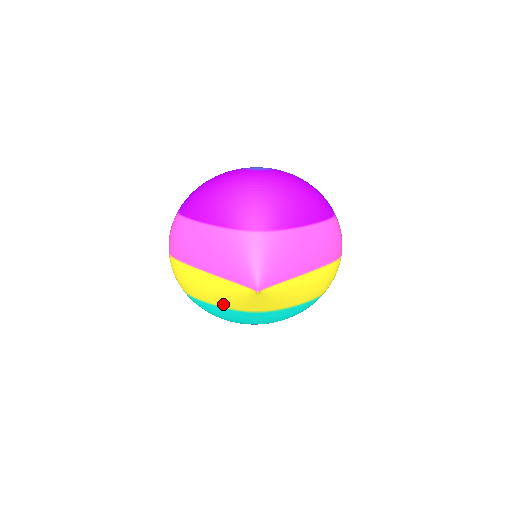
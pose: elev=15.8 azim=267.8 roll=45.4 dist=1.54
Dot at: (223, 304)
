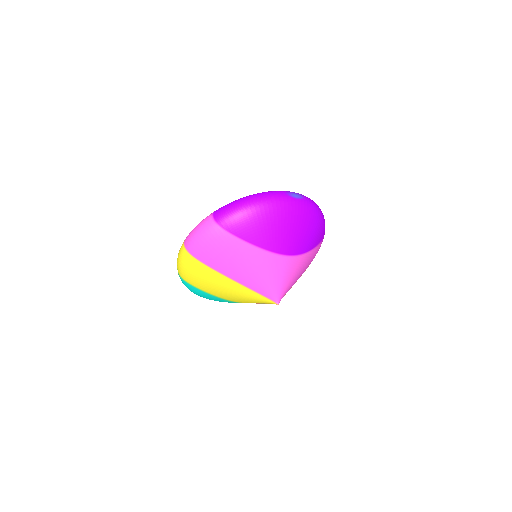
Dot at: (226, 298)
